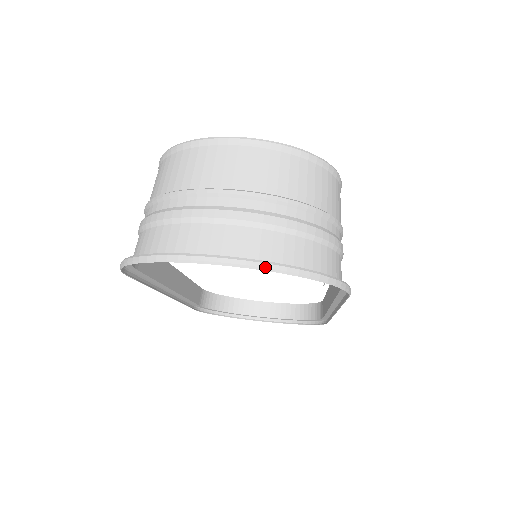
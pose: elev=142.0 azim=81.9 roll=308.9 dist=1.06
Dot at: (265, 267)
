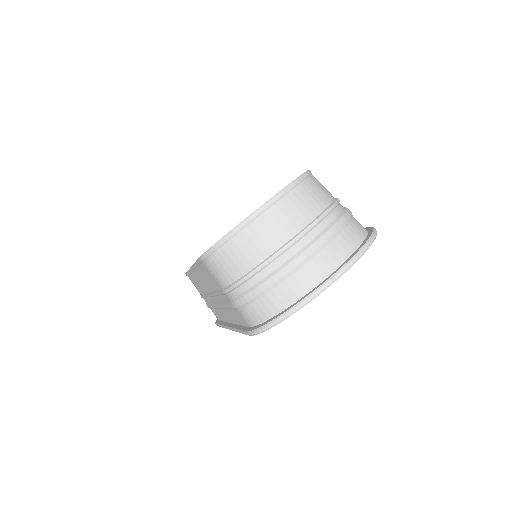
Dot at: (359, 256)
